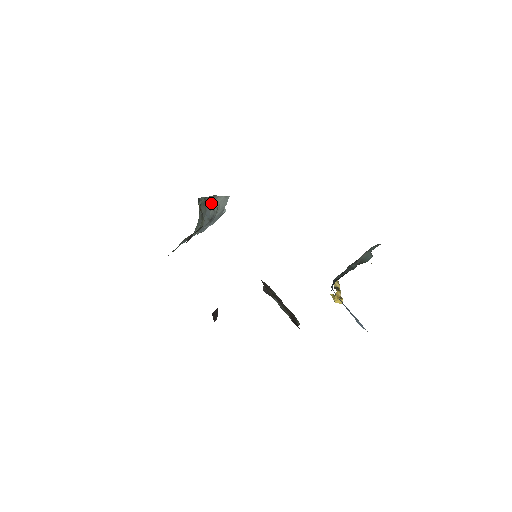
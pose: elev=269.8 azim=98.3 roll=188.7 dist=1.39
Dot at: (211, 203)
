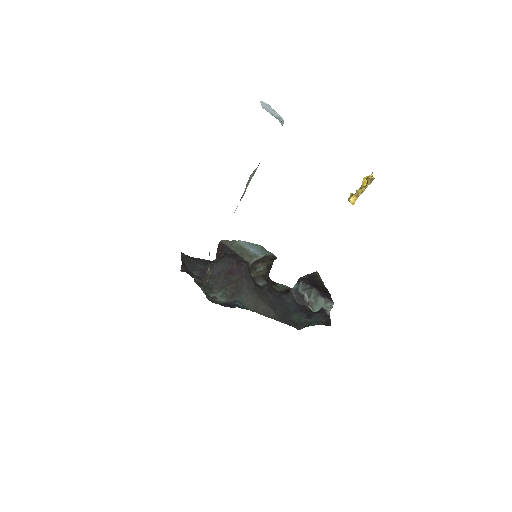
Dot at: (242, 195)
